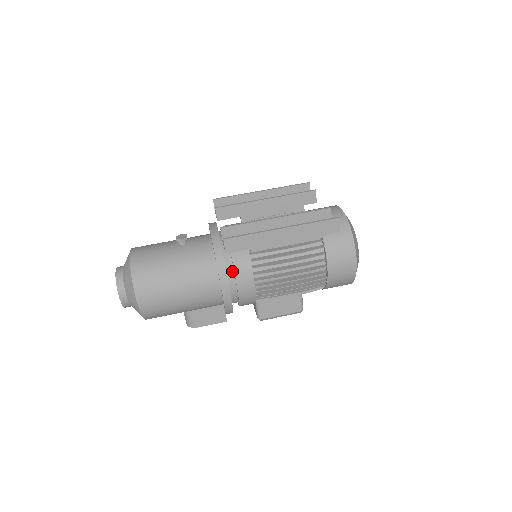
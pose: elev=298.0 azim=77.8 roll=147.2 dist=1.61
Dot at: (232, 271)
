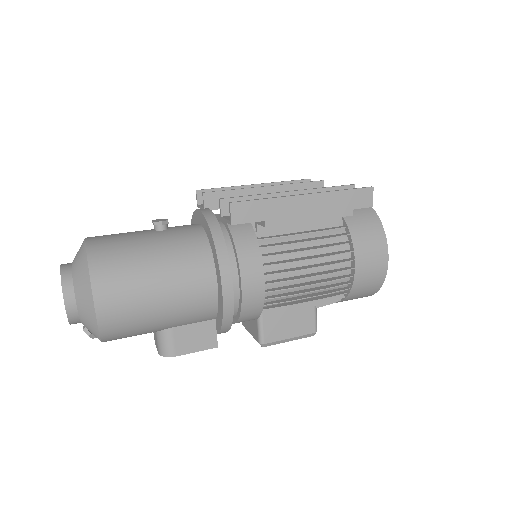
Dot at: (234, 261)
